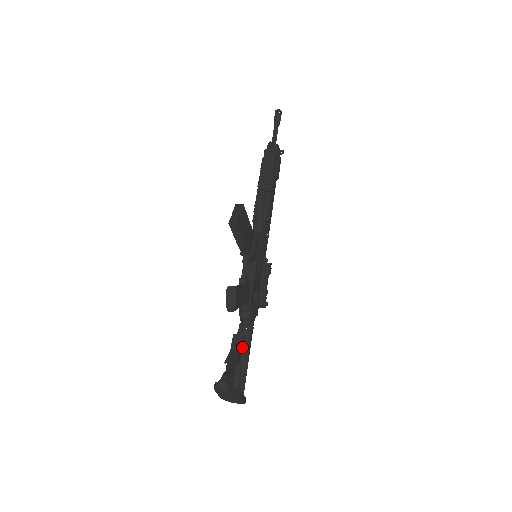
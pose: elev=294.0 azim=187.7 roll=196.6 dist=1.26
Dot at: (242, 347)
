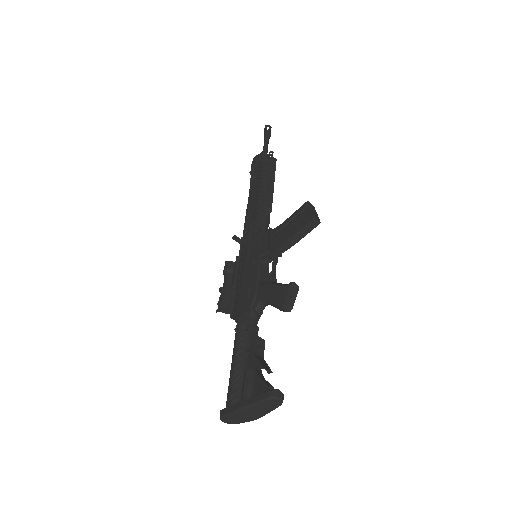
Dot at: (260, 354)
